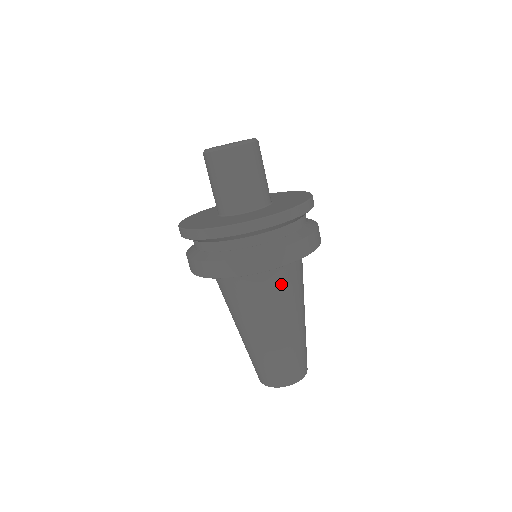
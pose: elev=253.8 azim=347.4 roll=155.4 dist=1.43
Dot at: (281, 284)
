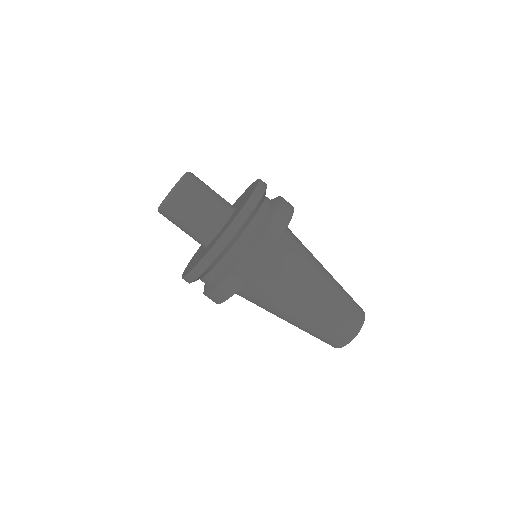
Dot at: (292, 253)
